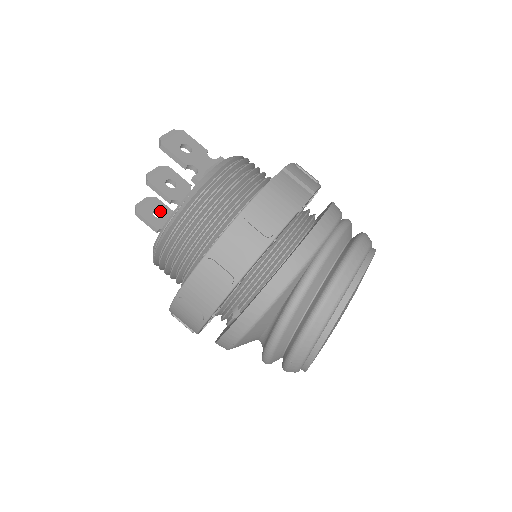
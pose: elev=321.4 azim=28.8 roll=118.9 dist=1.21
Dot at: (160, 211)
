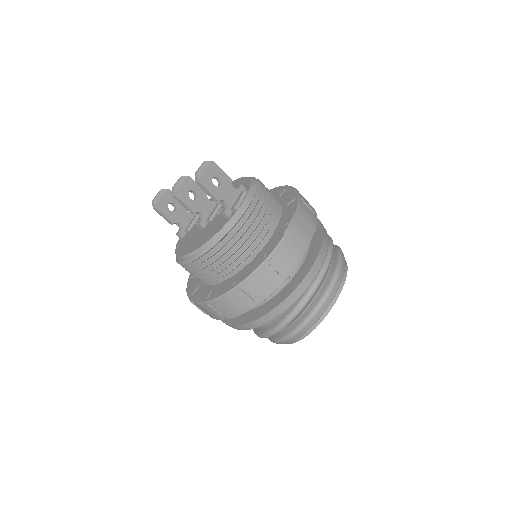
Dot at: (173, 203)
